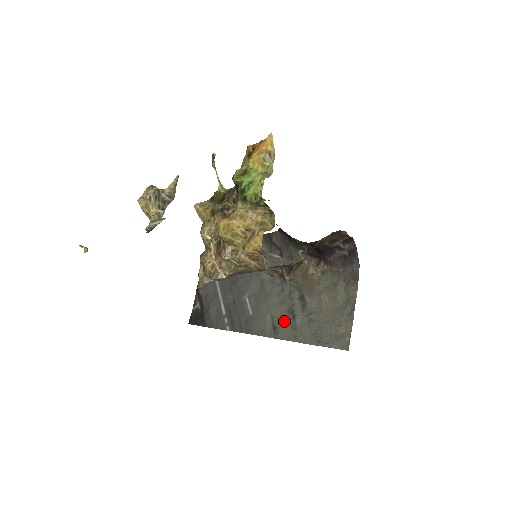
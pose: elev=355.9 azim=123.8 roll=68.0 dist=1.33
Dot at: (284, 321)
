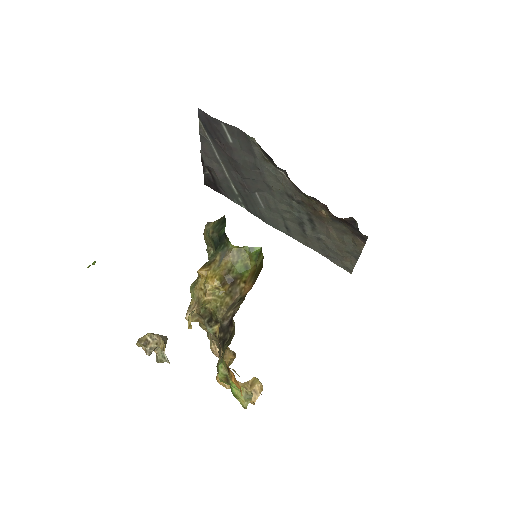
Dot at: (295, 229)
